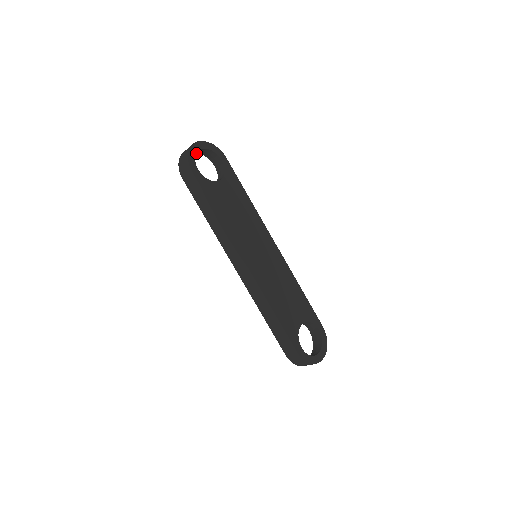
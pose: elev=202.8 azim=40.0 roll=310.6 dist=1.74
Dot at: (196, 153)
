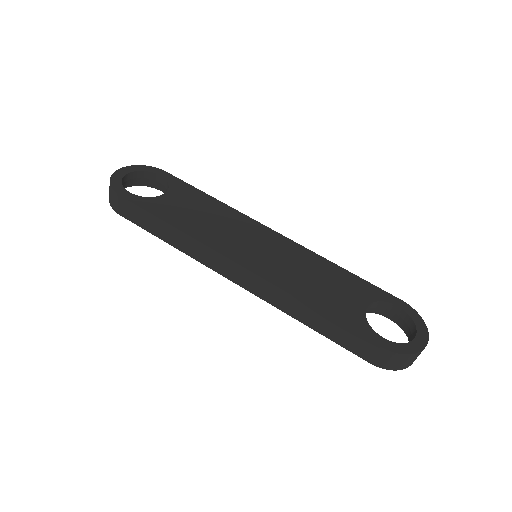
Dot at: (121, 179)
